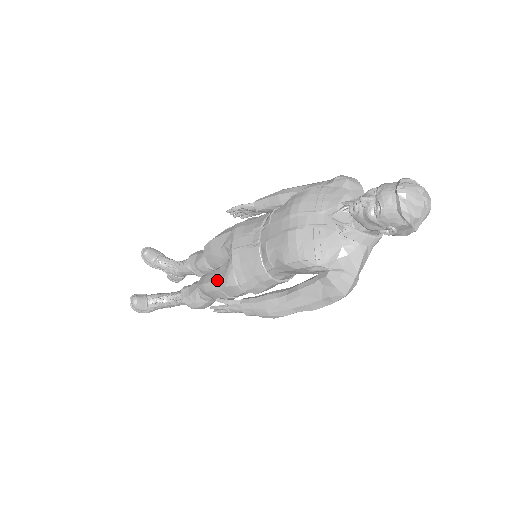
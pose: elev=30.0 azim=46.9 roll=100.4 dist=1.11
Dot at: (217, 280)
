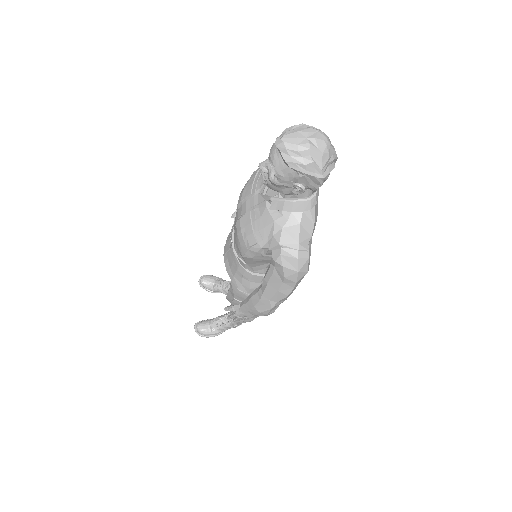
Dot at: (229, 290)
